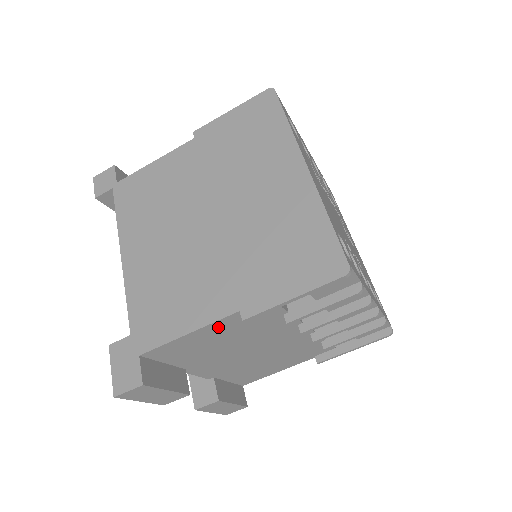
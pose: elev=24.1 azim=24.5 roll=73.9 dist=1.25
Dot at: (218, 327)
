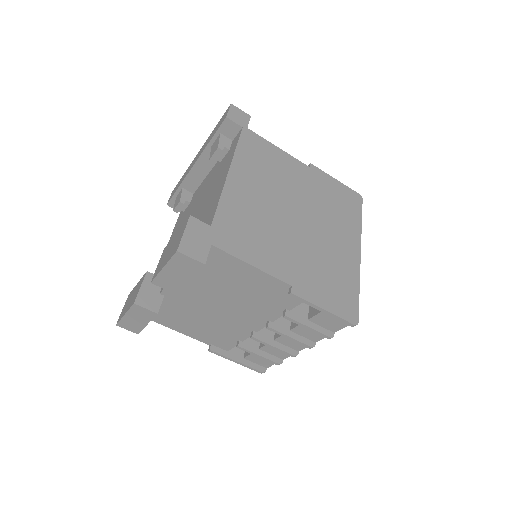
Dot at: (265, 280)
